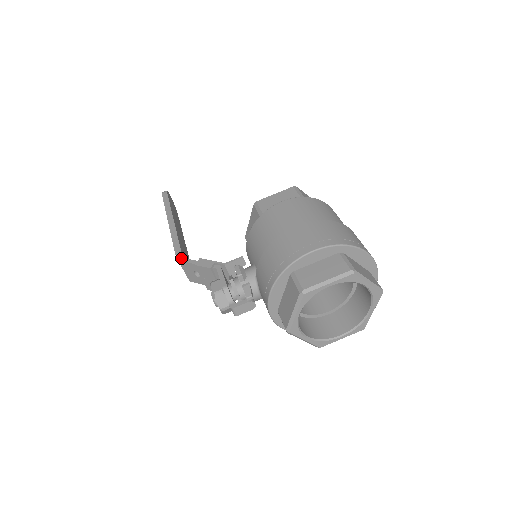
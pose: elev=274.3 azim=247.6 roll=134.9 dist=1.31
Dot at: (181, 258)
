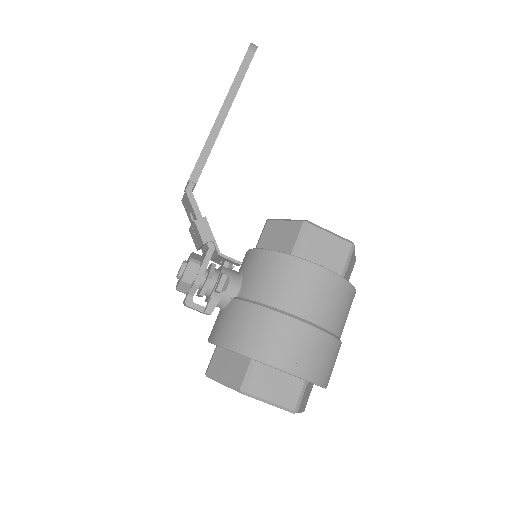
Dot at: (190, 191)
